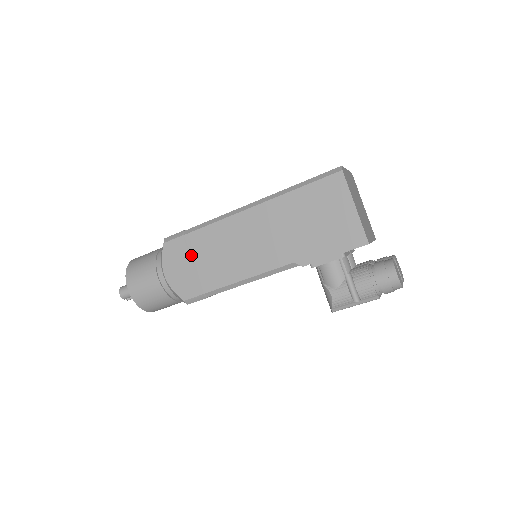
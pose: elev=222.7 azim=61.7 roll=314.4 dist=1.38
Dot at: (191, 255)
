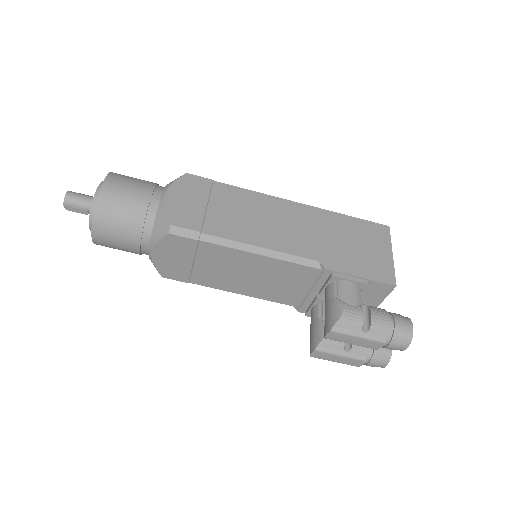
Dot at: (210, 197)
